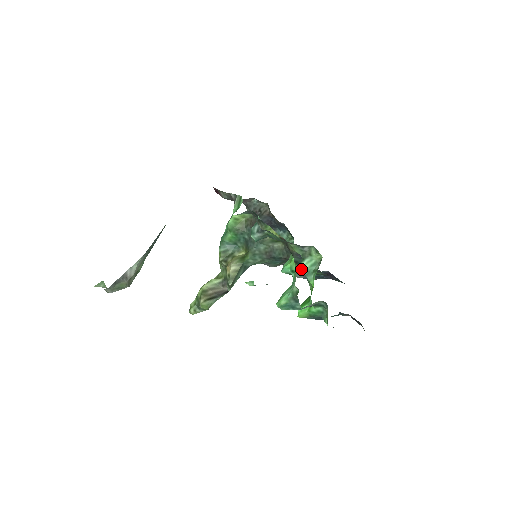
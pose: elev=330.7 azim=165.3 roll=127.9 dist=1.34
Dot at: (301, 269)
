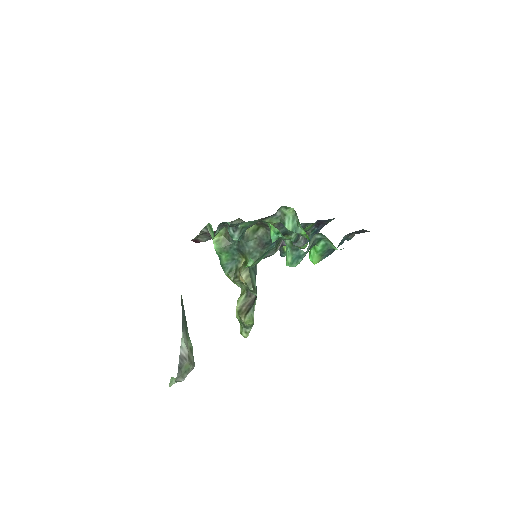
Dot at: (289, 231)
